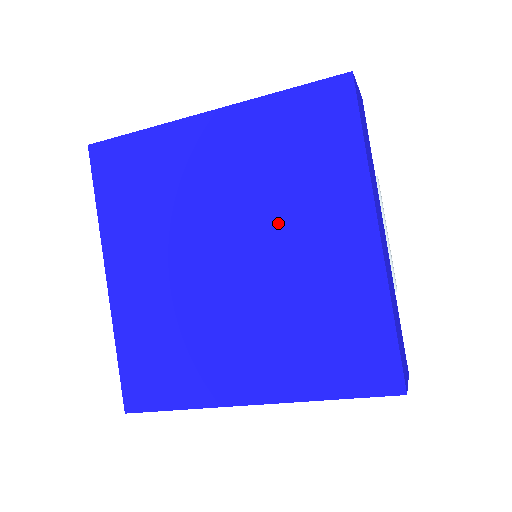
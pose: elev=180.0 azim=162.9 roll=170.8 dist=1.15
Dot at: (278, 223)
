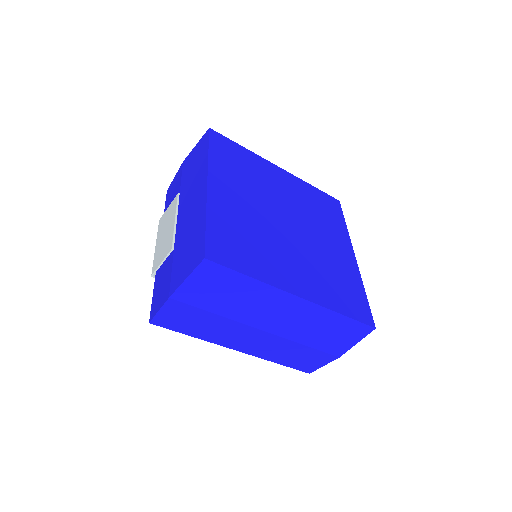
Dot at: (313, 226)
